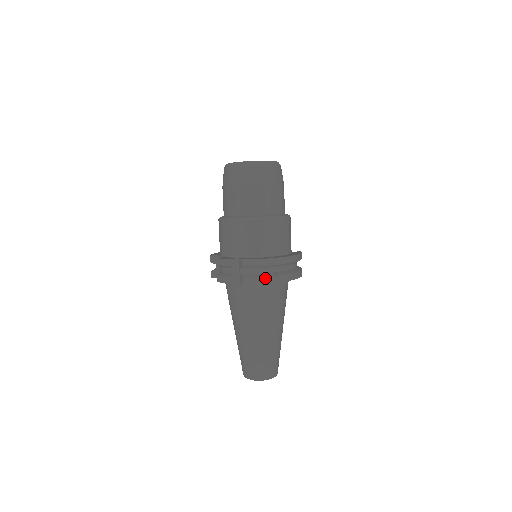
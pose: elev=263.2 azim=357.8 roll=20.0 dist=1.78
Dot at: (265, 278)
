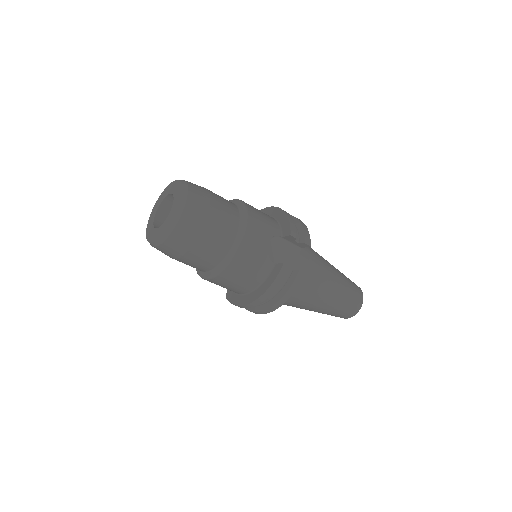
Dot at: occluded
